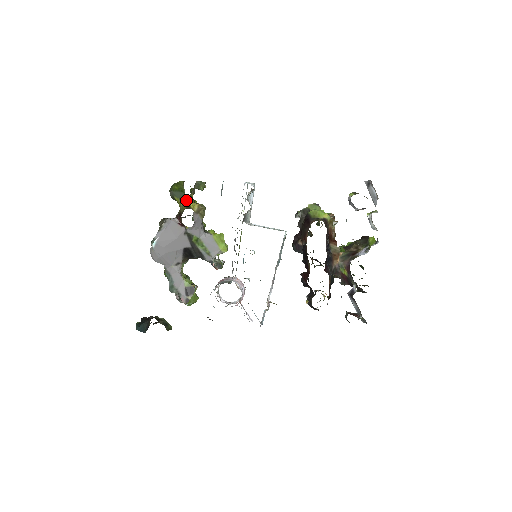
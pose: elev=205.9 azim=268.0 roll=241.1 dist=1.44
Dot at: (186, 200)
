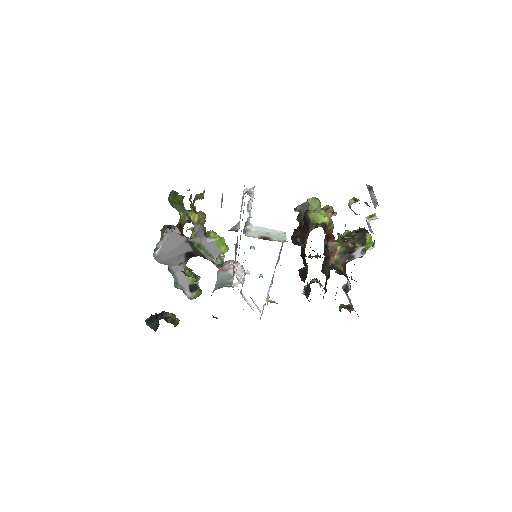
Dot at: (186, 213)
